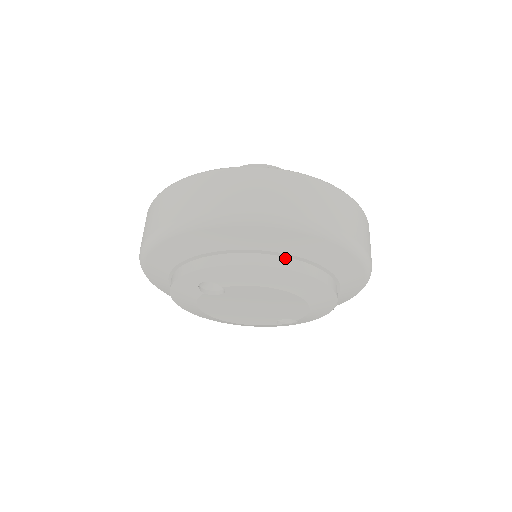
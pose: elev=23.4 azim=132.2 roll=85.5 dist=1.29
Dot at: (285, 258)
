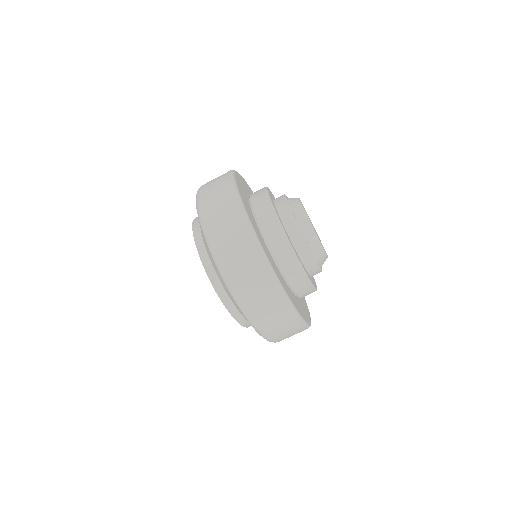
Dot at: (213, 269)
